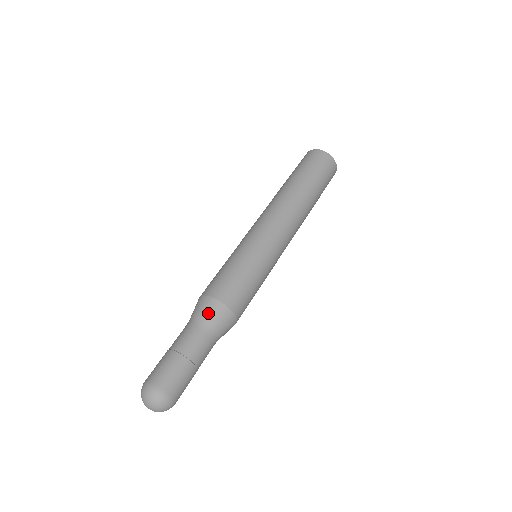
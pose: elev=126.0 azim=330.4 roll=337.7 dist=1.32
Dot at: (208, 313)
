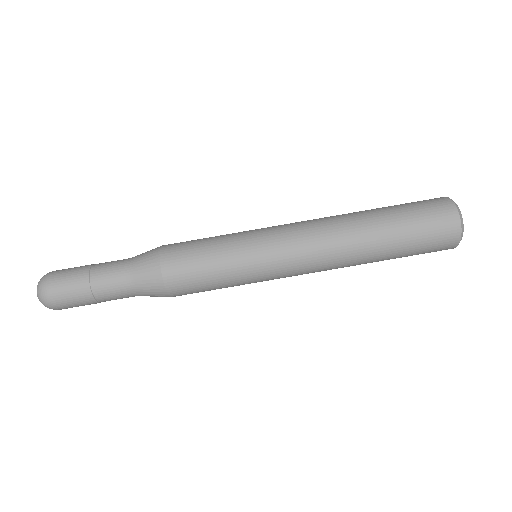
Dot at: (143, 261)
